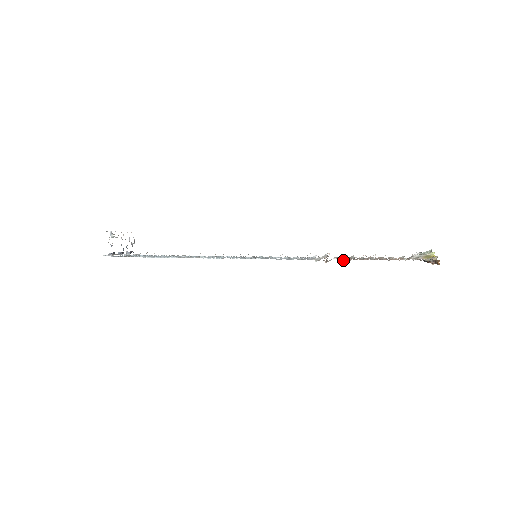
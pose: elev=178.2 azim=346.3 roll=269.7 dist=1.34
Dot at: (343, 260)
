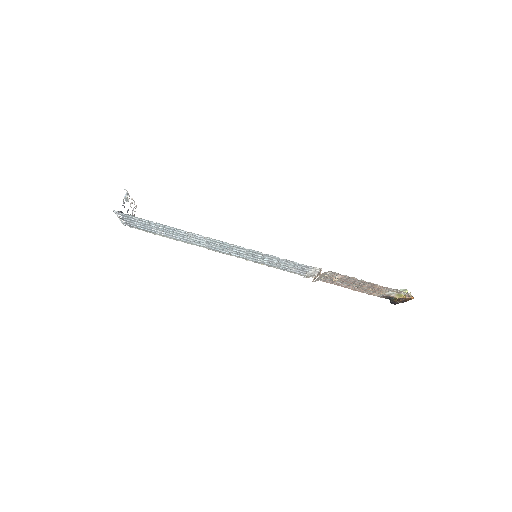
Dot at: (336, 276)
